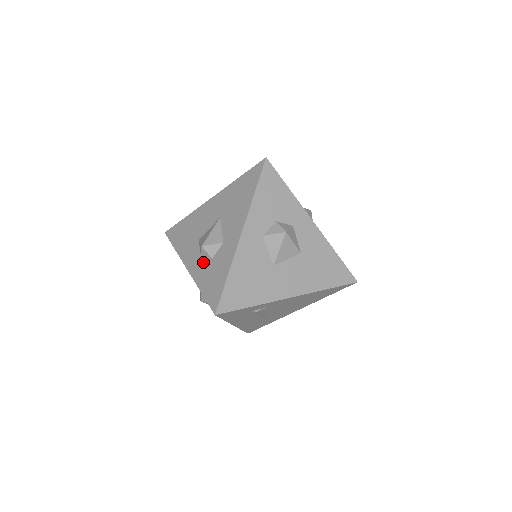
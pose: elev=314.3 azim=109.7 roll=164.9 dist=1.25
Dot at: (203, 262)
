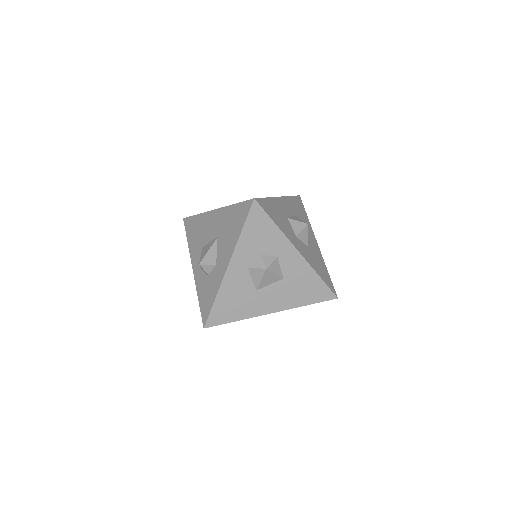
Dot at: (202, 273)
